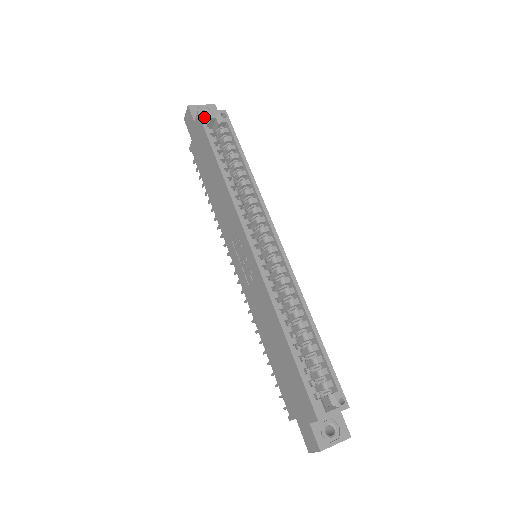
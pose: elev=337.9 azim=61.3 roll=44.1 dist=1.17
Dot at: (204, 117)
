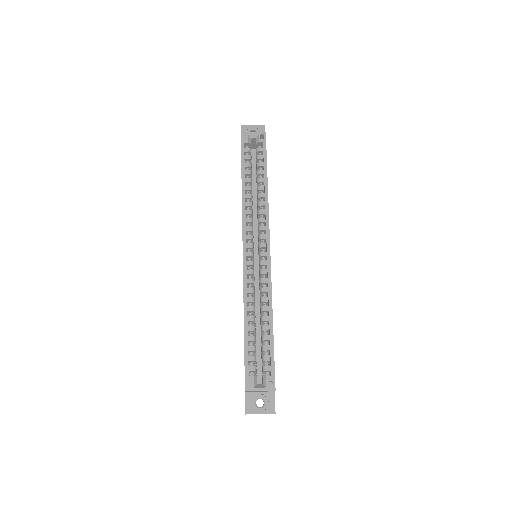
Dot at: (244, 138)
